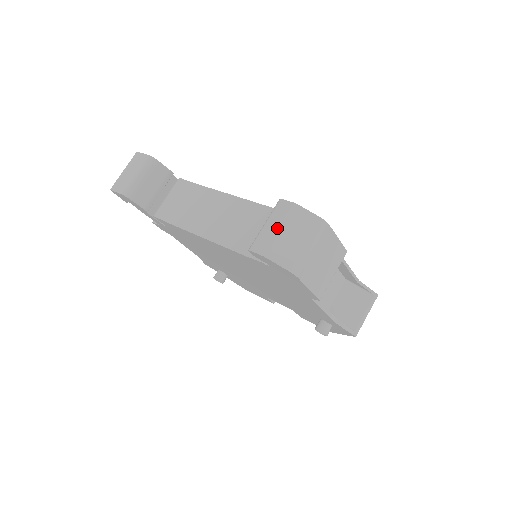
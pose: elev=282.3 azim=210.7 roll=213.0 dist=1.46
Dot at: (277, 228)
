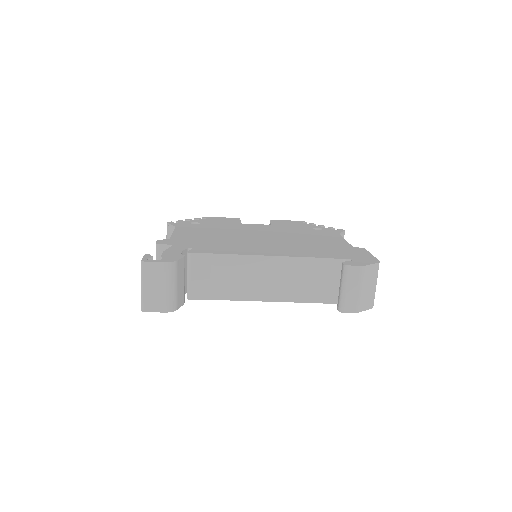
Dot at: (358, 290)
